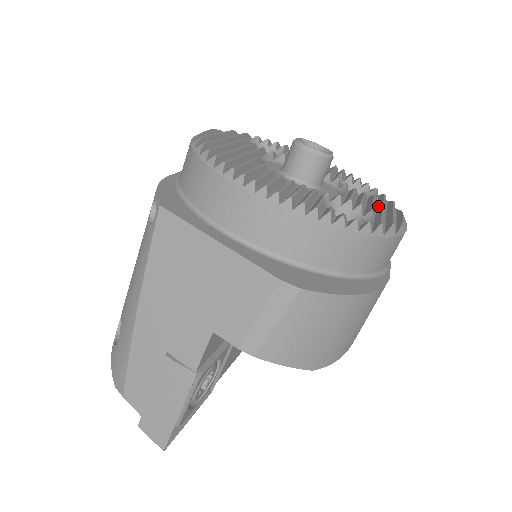
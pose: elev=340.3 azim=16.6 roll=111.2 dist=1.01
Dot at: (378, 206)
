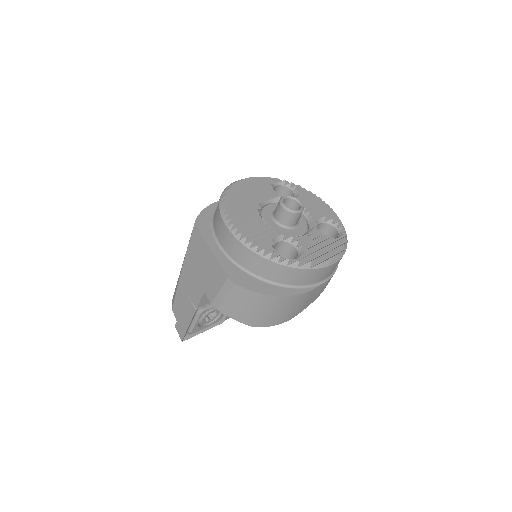
Dot at: (326, 246)
